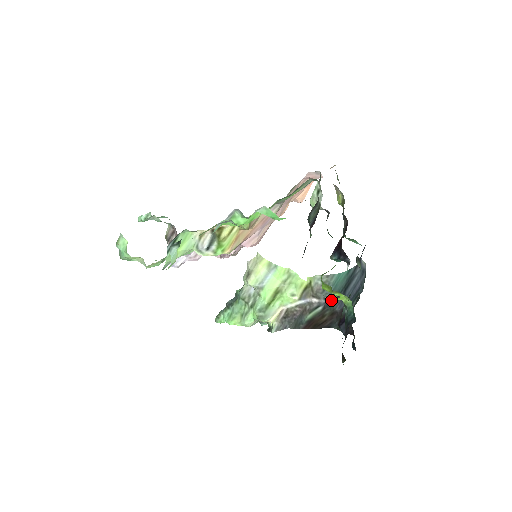
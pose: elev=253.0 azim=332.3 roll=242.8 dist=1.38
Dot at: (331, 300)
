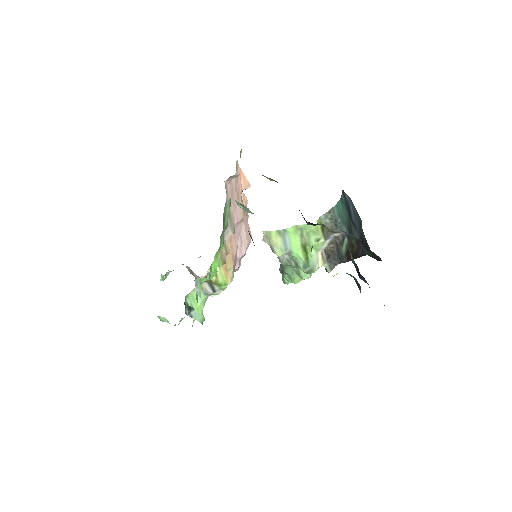
Dot at: (348, 230)
